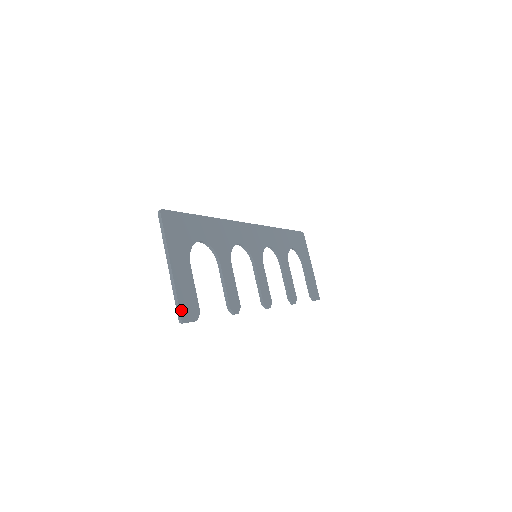
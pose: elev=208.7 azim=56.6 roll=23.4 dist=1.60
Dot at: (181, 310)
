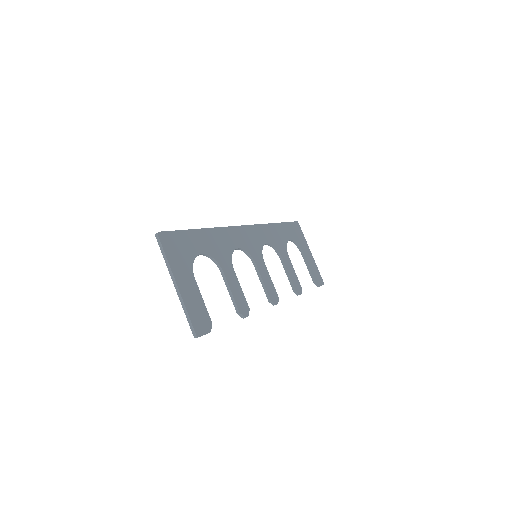
Dot at: (194, 325)
